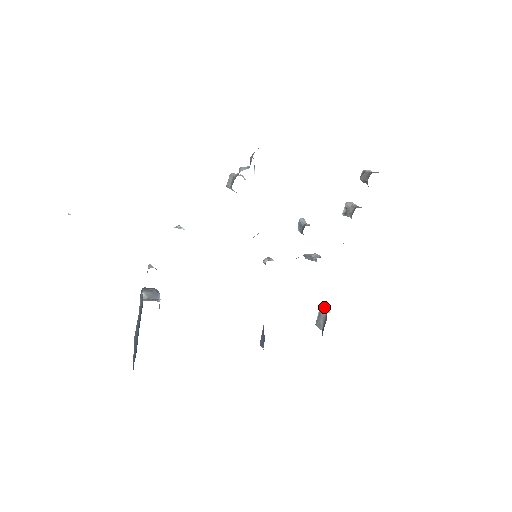
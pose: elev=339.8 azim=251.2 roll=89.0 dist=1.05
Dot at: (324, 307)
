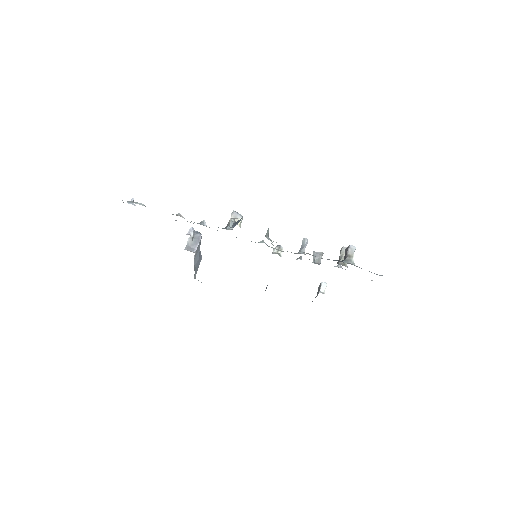
Dot at: (325, 283)
